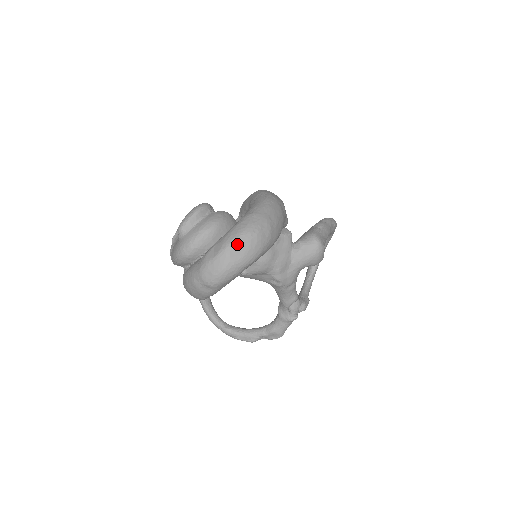
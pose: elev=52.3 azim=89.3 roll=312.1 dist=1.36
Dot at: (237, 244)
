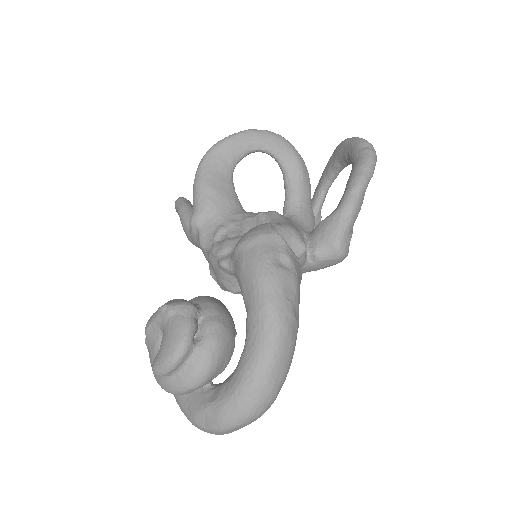
Dot at: (233, 428)
